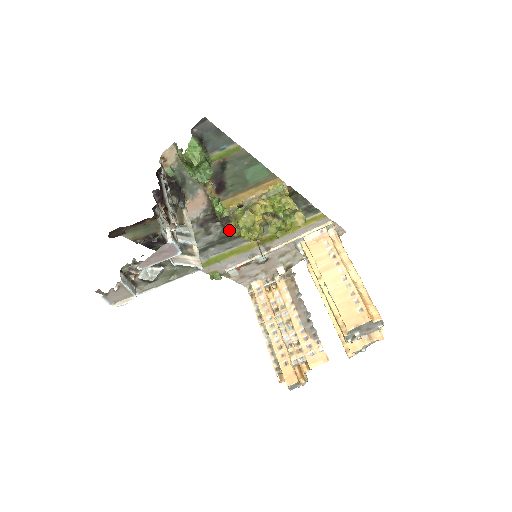
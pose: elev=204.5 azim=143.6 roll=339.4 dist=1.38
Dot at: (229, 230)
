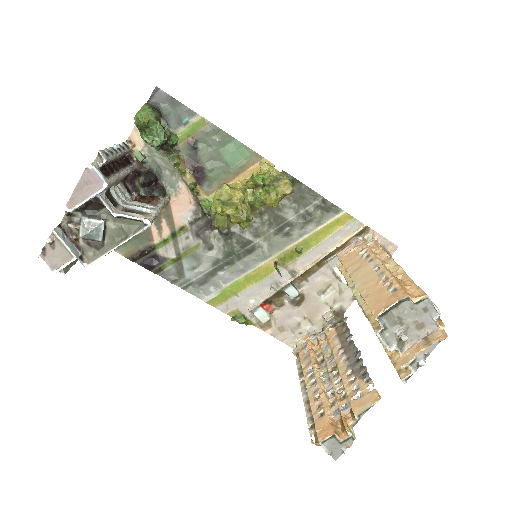
Dot at: (216, 222)
